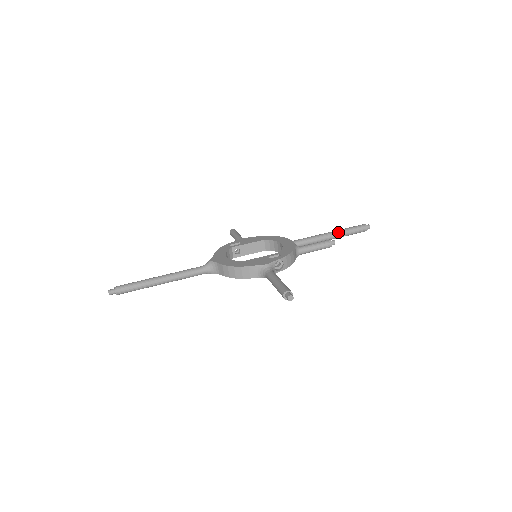
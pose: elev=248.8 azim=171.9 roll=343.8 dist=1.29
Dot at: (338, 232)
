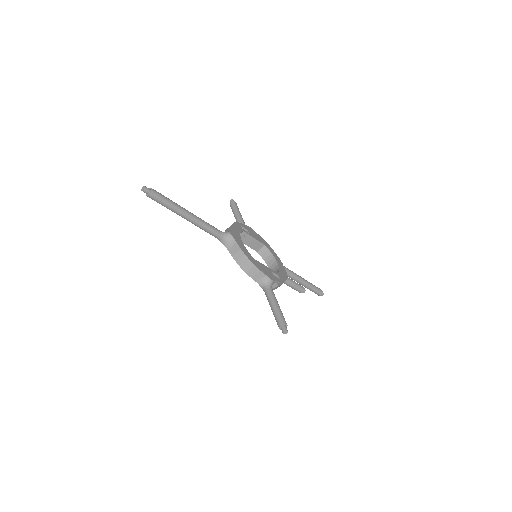
Dot at: (307, 283)
